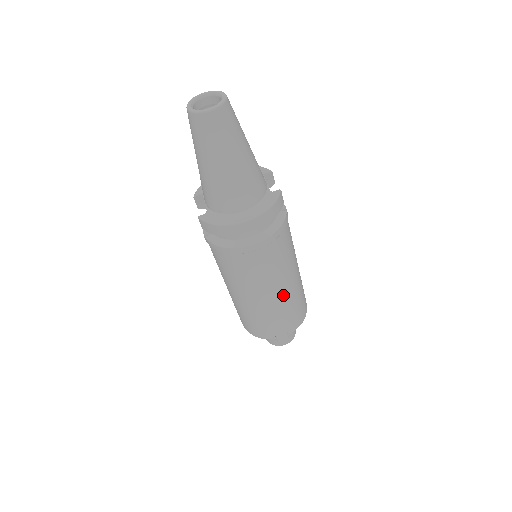
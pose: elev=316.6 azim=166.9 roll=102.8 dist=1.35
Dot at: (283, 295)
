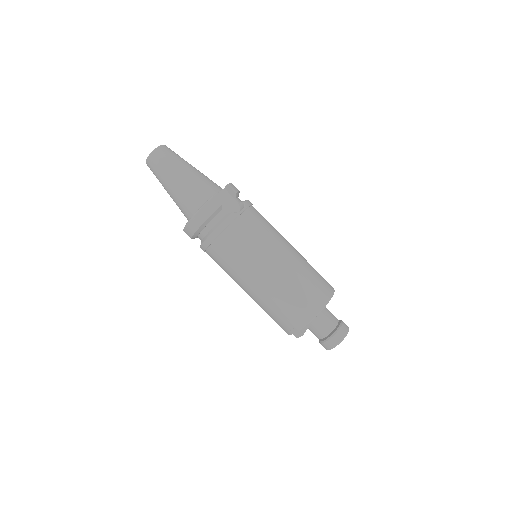
Dot at: (262, 287)
